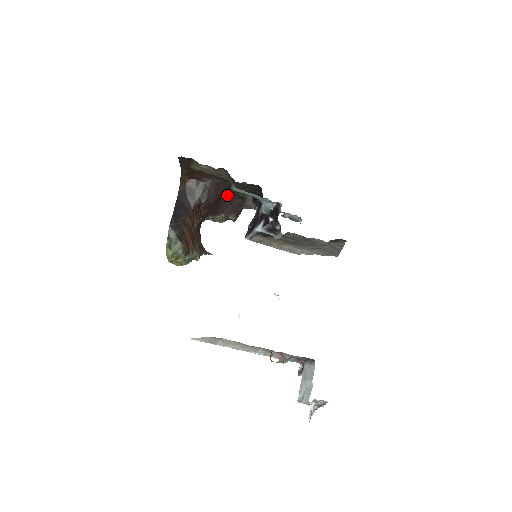
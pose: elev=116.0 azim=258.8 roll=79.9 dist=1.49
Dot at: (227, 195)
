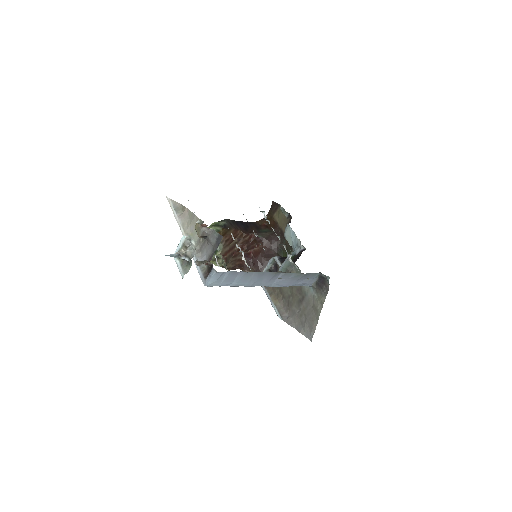
Dot at: occluded
